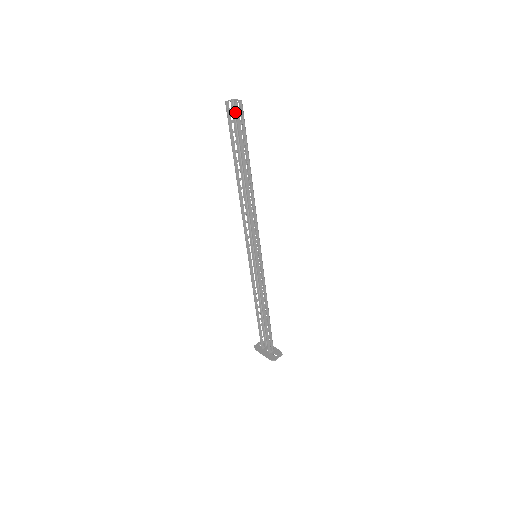
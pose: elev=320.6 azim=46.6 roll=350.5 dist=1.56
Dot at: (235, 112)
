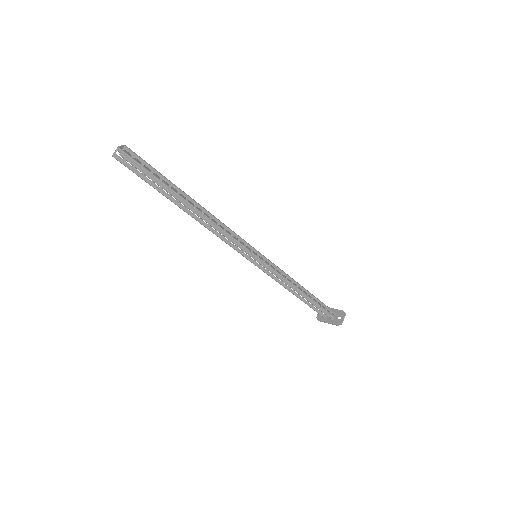
Dot at: occluded
